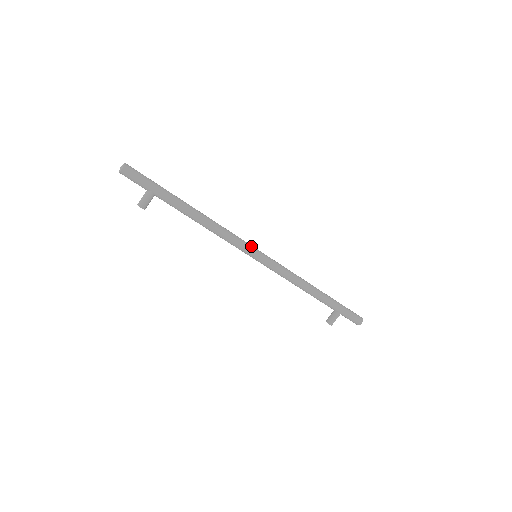
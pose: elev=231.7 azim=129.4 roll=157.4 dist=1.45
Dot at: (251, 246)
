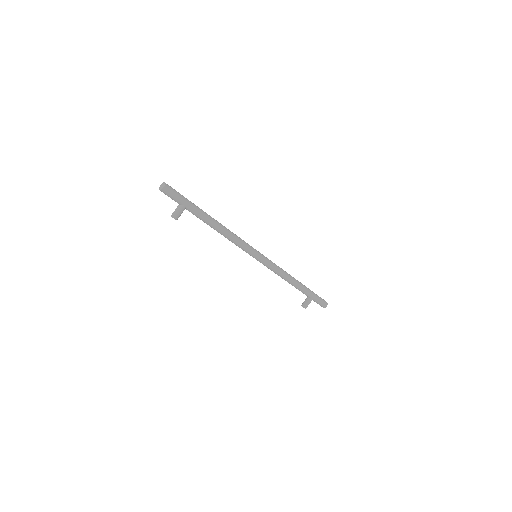
Dot at: (253, 248)
